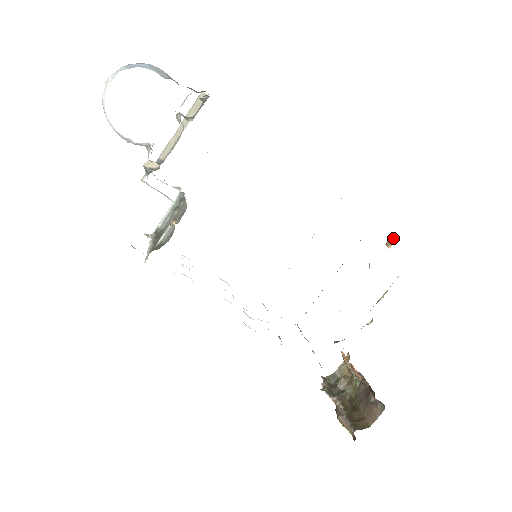
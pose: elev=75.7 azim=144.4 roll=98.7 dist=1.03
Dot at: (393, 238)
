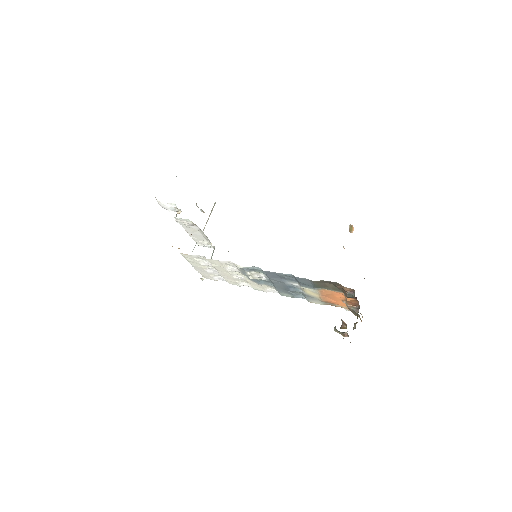
Dot at: (352, 226)
